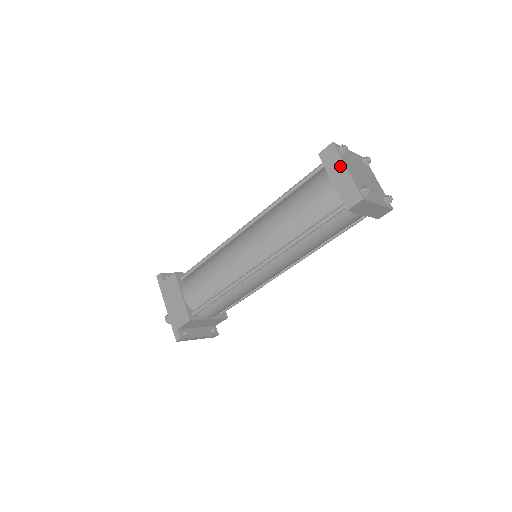
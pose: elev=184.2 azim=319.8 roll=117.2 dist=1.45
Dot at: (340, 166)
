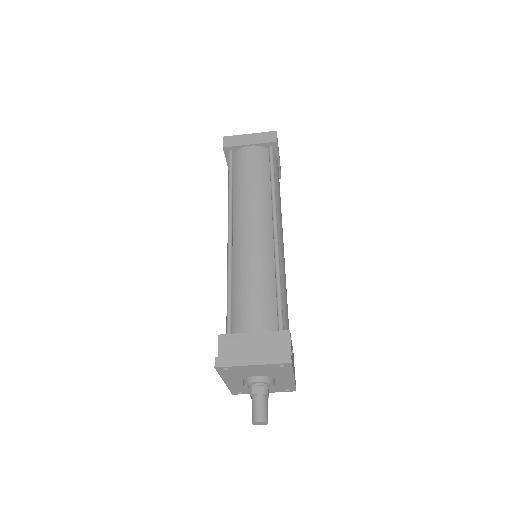
Dot at: occluded
